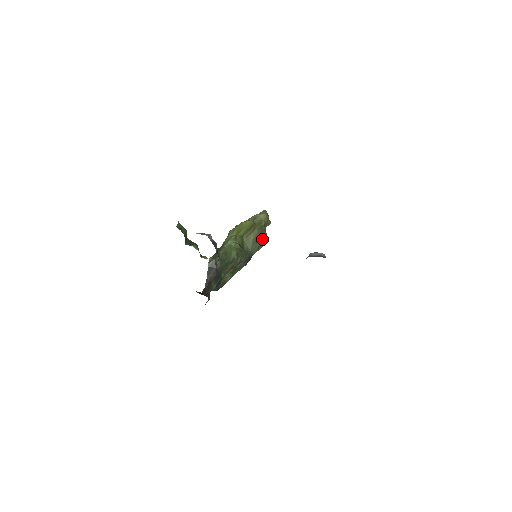
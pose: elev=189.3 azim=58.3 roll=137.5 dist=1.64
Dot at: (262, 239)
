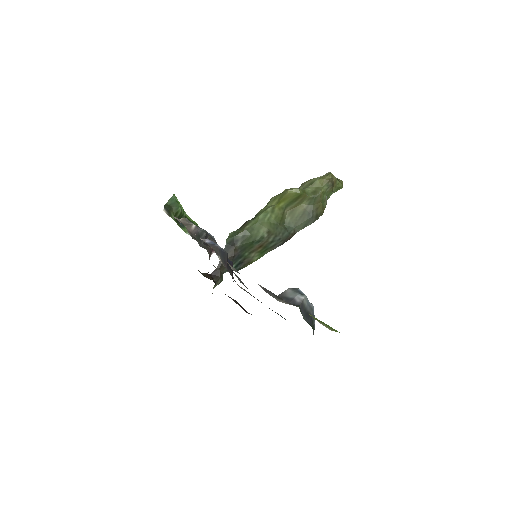
Dot at: (313, 213)
